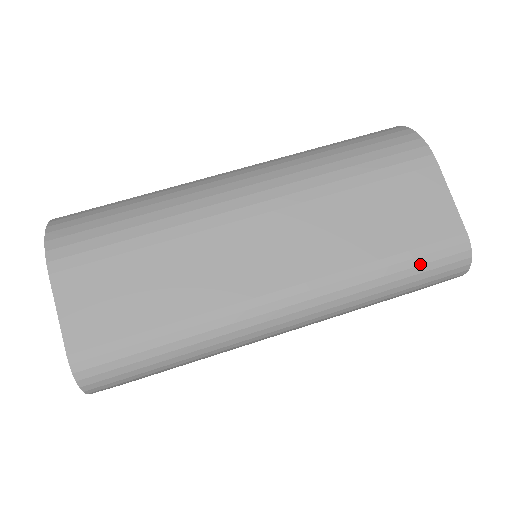
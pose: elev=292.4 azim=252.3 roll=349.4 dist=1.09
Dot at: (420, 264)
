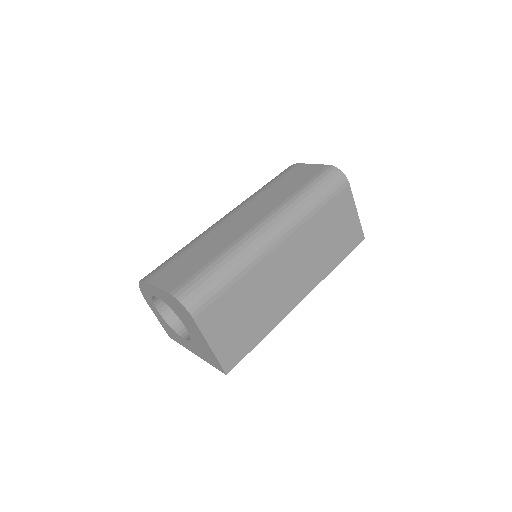
Dot at: (317, 182)
